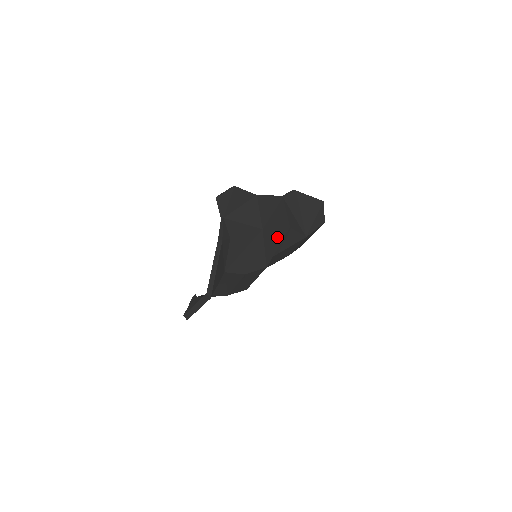
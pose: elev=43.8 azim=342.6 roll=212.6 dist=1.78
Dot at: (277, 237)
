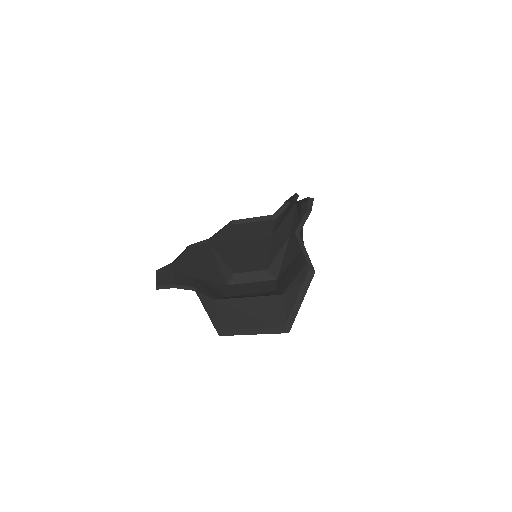
Dot at: (290, 249)
